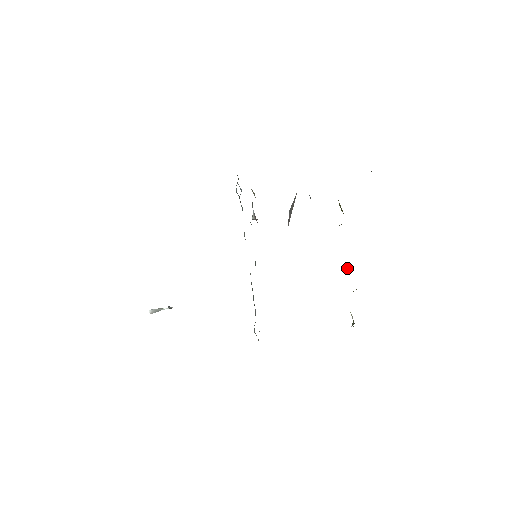
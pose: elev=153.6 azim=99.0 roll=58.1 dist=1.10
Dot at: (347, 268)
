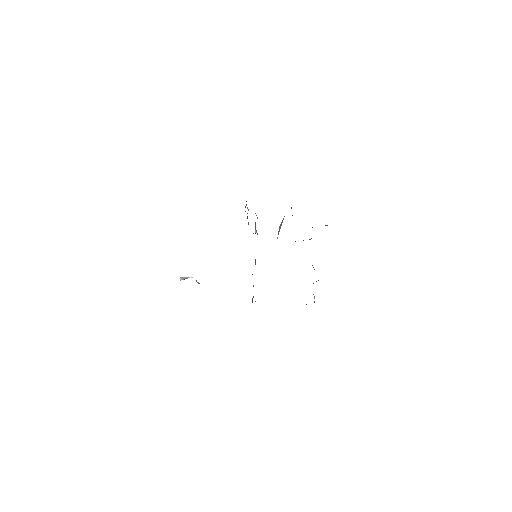
Dot at: (313, 267)
